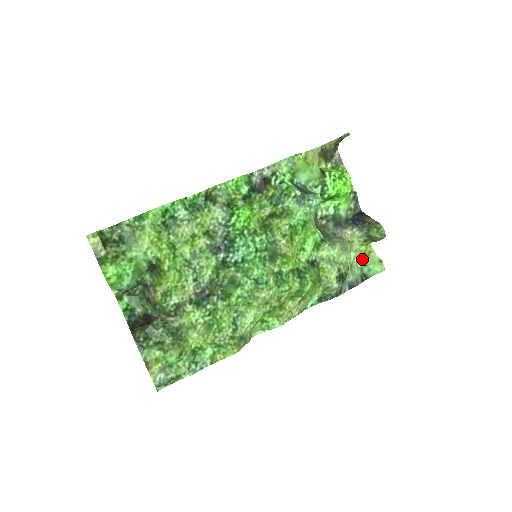
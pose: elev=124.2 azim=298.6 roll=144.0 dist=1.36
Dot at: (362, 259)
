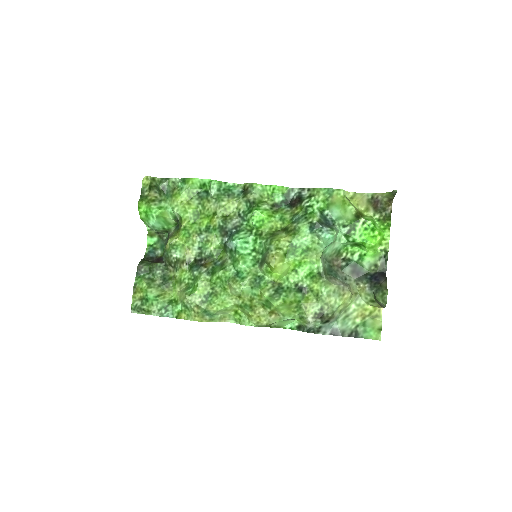
Dot at: (363, 317)
